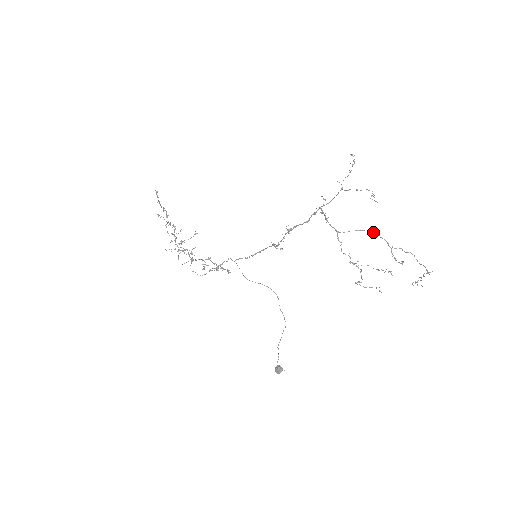
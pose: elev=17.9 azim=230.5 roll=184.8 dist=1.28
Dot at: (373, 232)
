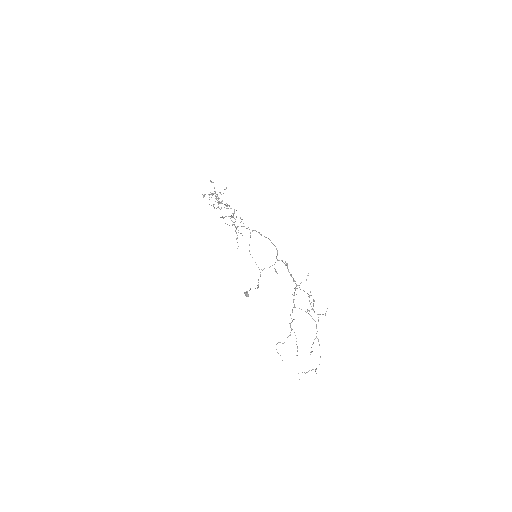
Dot at: (315, 321)
